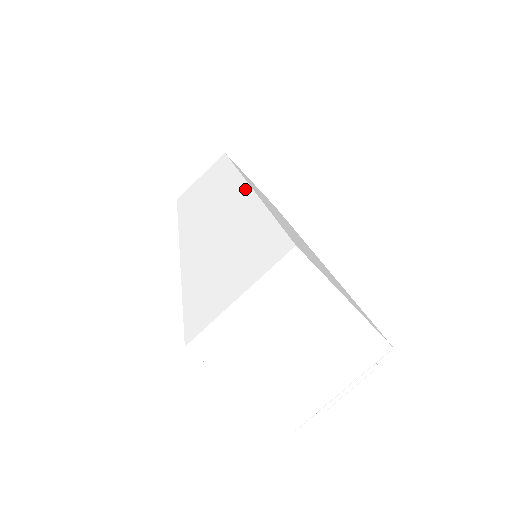
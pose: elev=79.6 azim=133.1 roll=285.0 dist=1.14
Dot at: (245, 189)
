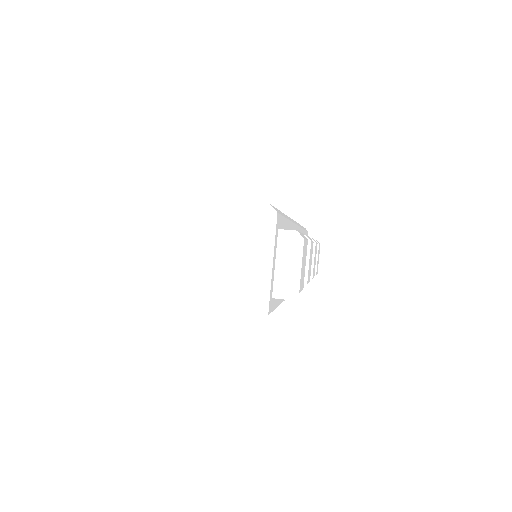
Dot at: occluded
